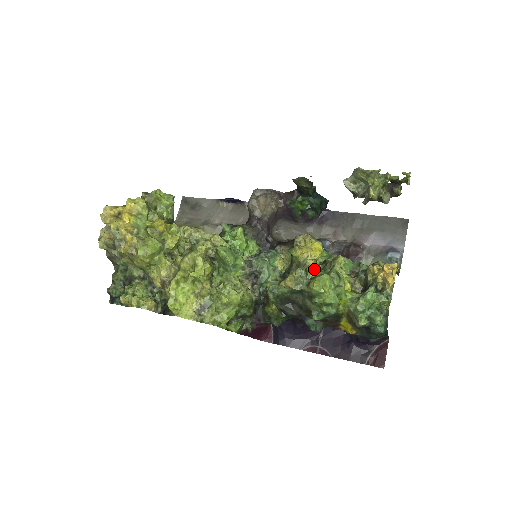
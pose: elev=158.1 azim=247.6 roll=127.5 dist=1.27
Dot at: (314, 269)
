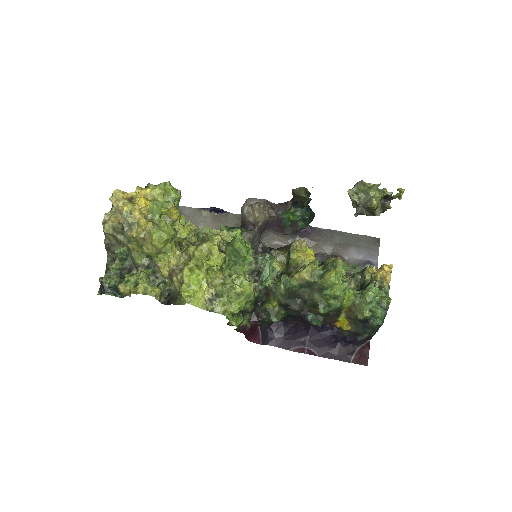
Dot at: (318, 268)
